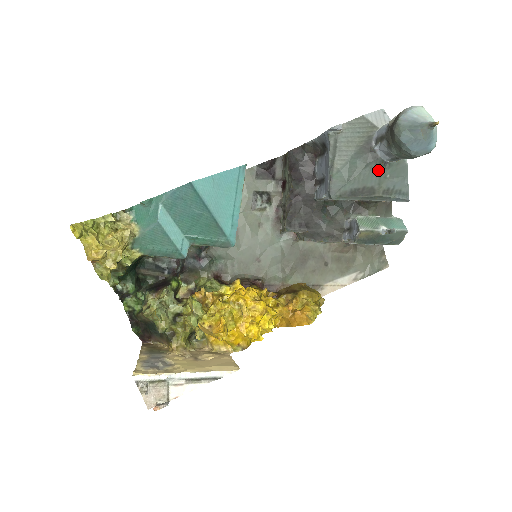
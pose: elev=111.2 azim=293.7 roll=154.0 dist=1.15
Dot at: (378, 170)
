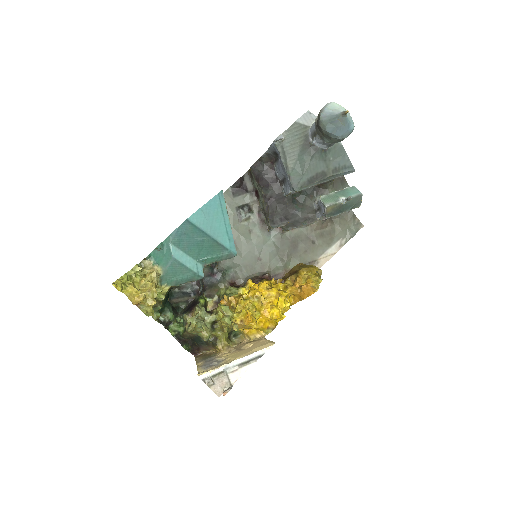
Dot at: (322, 157)
